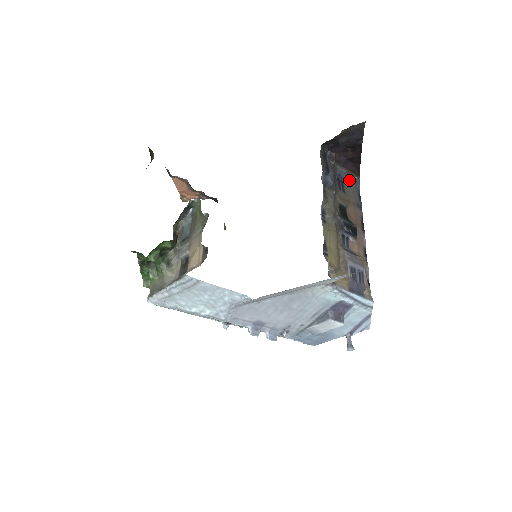
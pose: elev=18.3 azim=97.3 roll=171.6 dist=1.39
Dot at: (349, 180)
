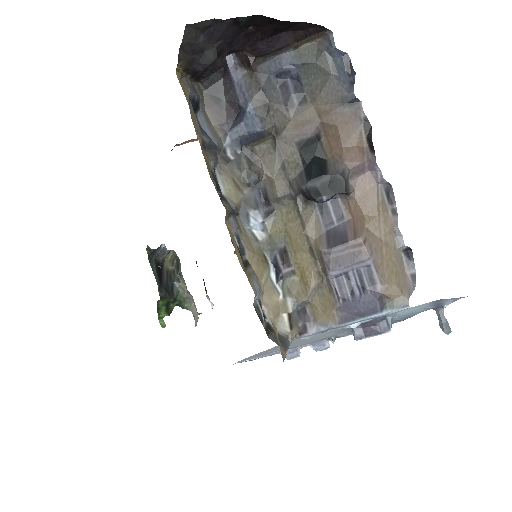
Dot at: (306, 62)
